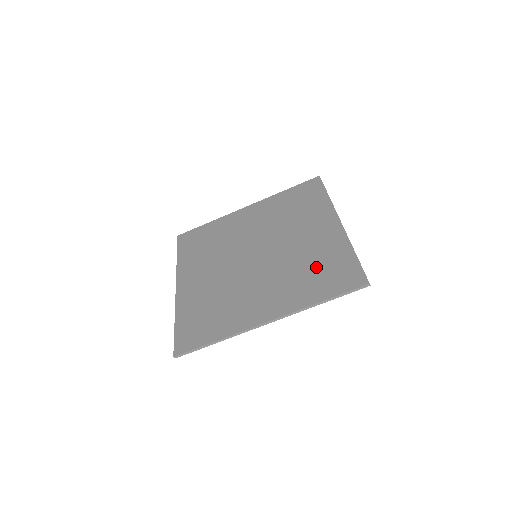
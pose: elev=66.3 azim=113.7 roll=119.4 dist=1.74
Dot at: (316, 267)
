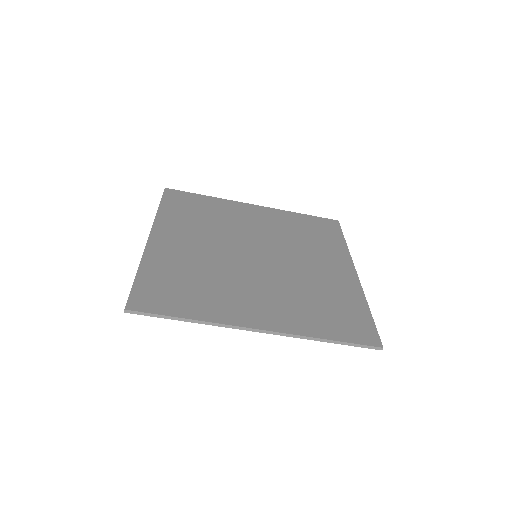
Dot at: (325, 302)
